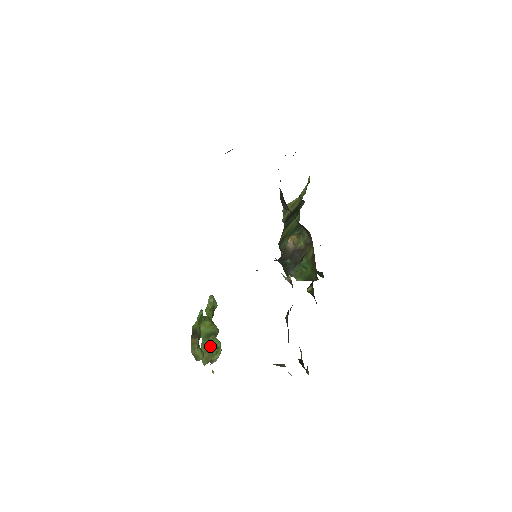
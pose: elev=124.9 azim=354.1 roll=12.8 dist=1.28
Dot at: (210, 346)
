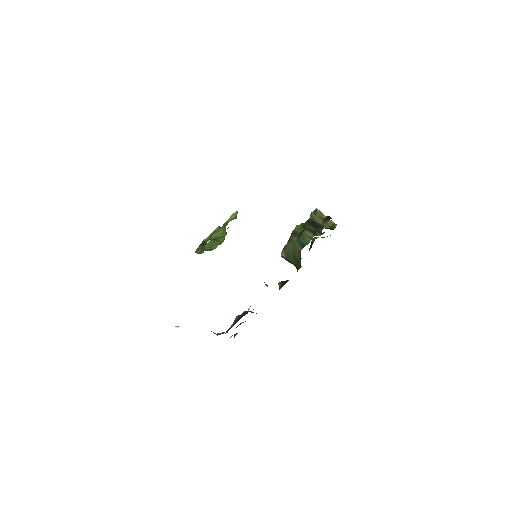
Dot at: (213, 244)
